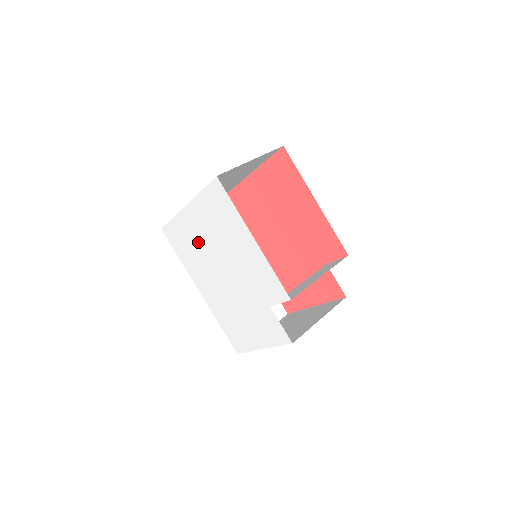
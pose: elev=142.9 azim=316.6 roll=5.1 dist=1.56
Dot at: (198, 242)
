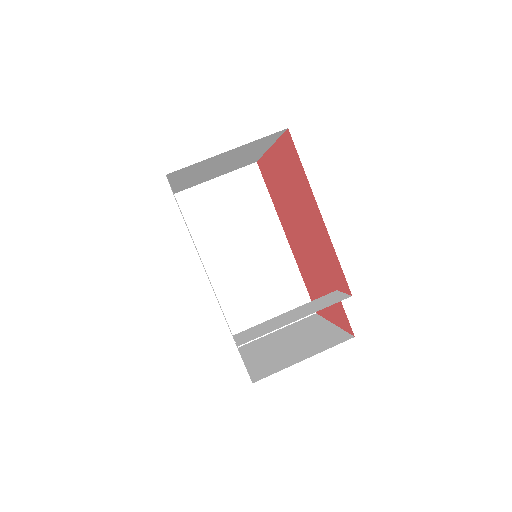
Dot at: occluded
